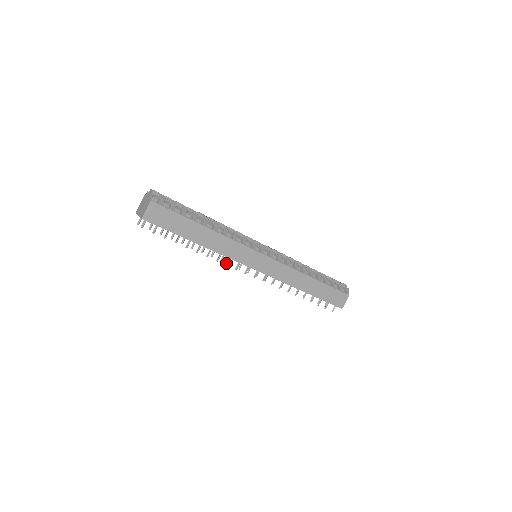
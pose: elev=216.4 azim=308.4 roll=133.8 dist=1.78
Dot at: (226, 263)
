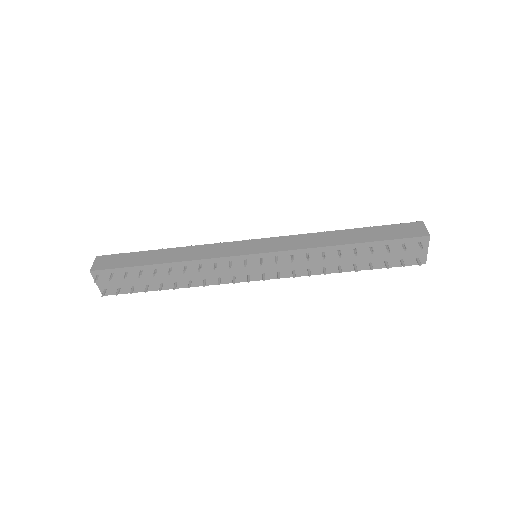
Dot at: occluded
